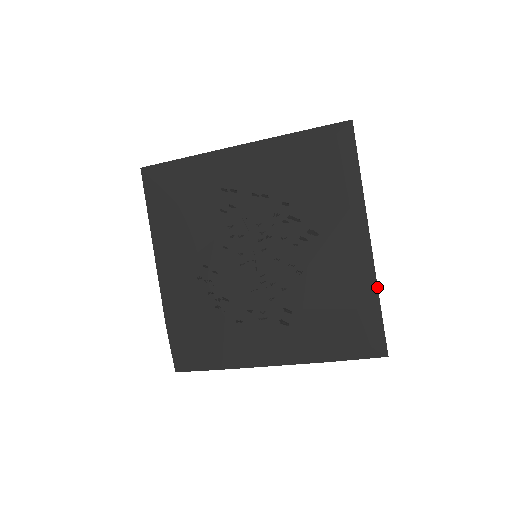
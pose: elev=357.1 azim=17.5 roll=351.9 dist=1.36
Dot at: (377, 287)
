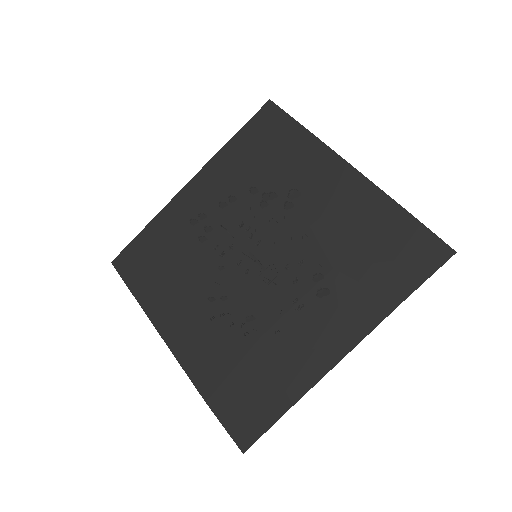
Dot at: (389, 197)
